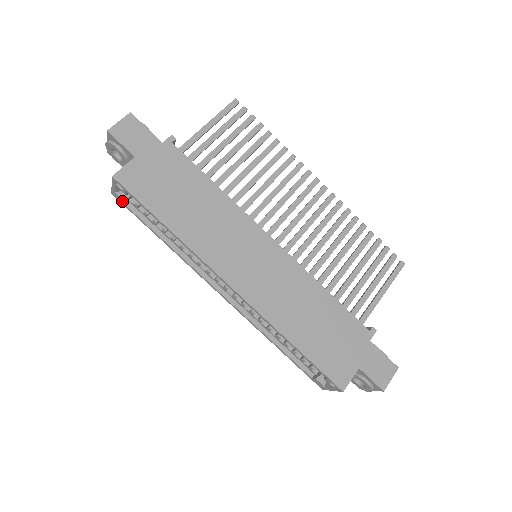
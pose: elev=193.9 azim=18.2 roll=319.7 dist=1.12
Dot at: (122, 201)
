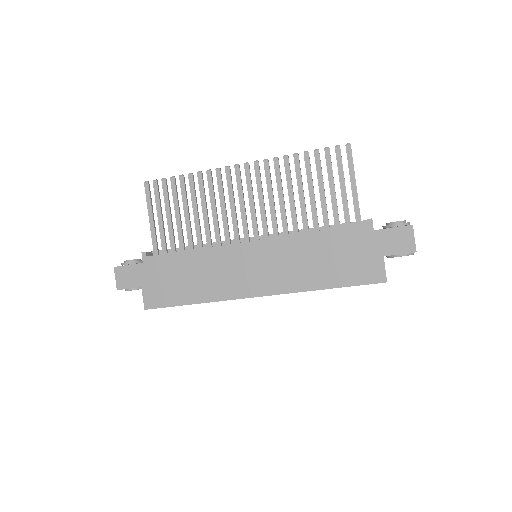
Dot at: occluded
